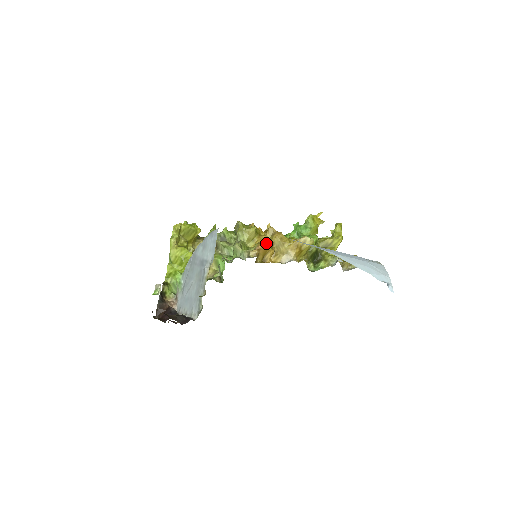
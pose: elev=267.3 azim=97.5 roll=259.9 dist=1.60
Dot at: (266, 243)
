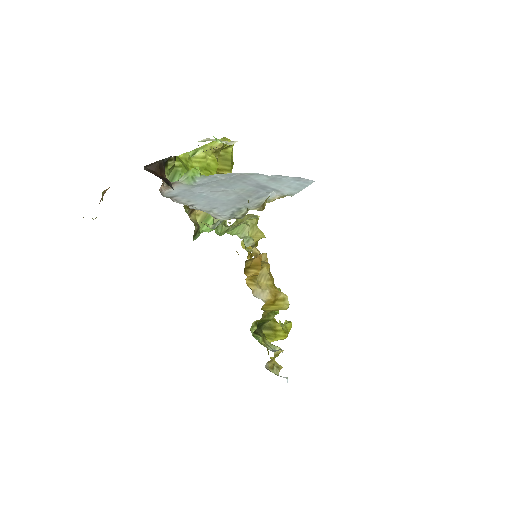
Dot at: occluded
